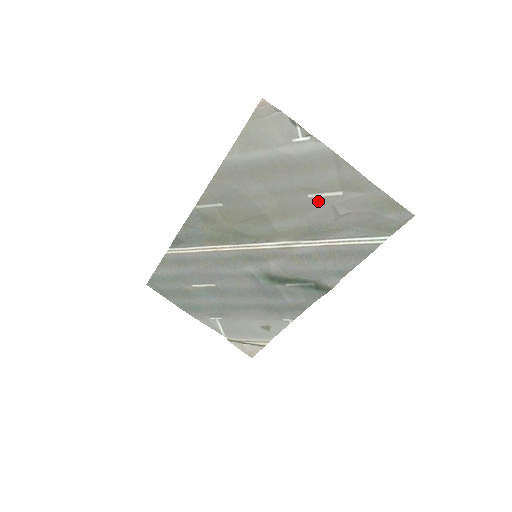
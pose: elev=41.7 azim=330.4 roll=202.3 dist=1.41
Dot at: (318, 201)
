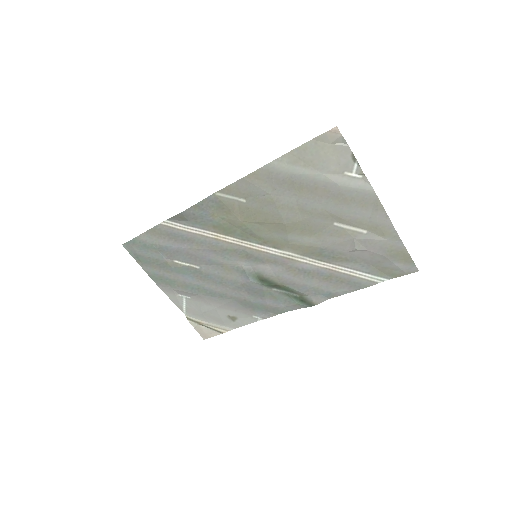
Dot at: (341, 231)
